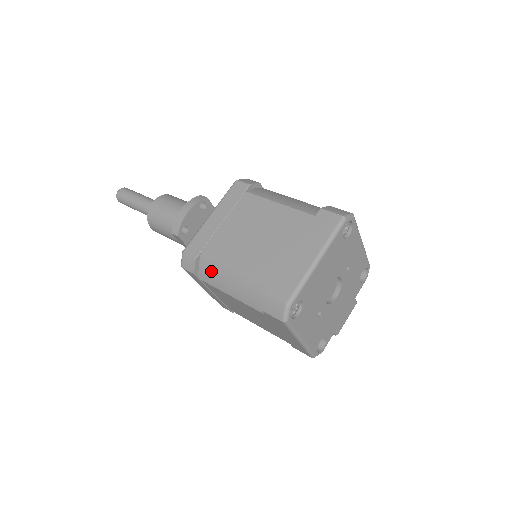
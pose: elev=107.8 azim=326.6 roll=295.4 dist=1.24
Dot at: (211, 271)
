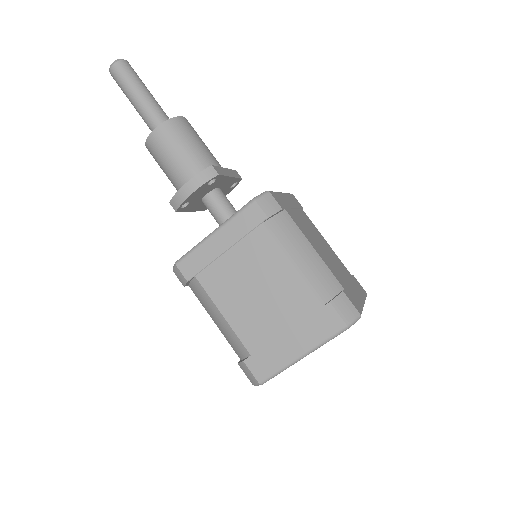
Dot at: (201, 297)
